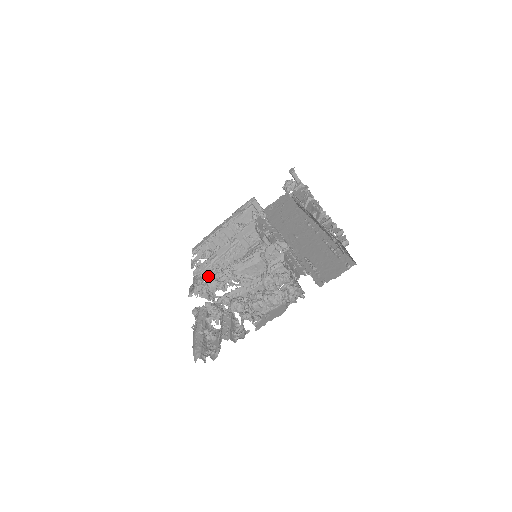
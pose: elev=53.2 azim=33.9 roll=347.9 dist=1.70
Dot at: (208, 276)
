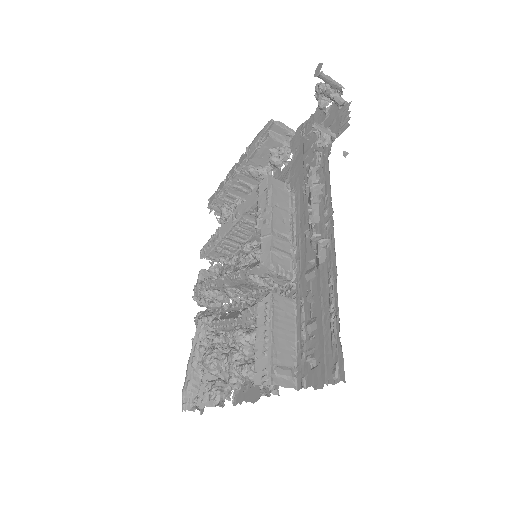
Dot at: (218, 258)
